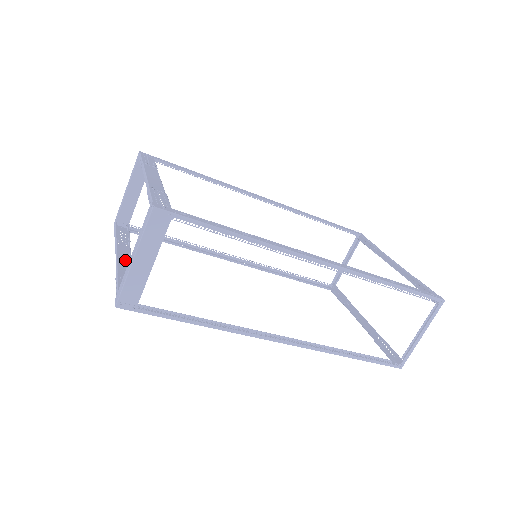
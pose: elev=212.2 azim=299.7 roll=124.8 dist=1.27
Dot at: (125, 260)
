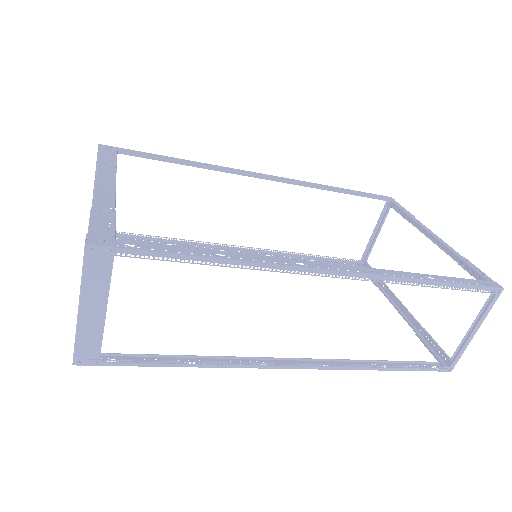
Dot at: occluded
